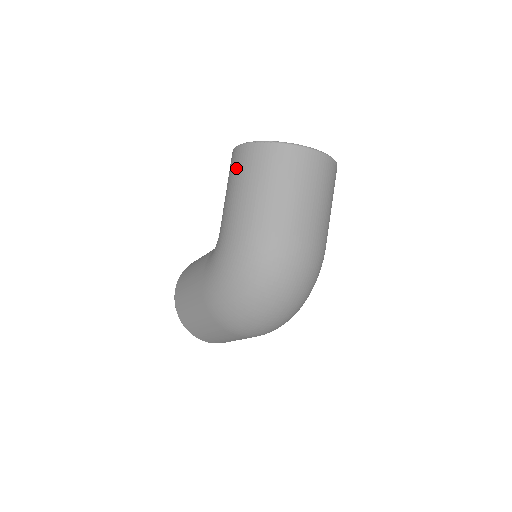
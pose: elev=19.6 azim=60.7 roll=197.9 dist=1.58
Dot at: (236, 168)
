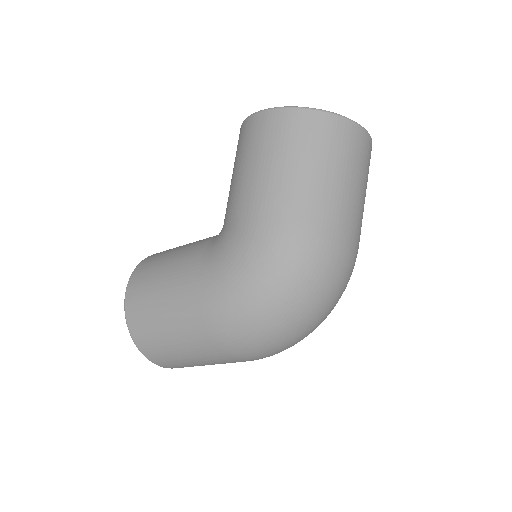
Dot at: (269, 138)
